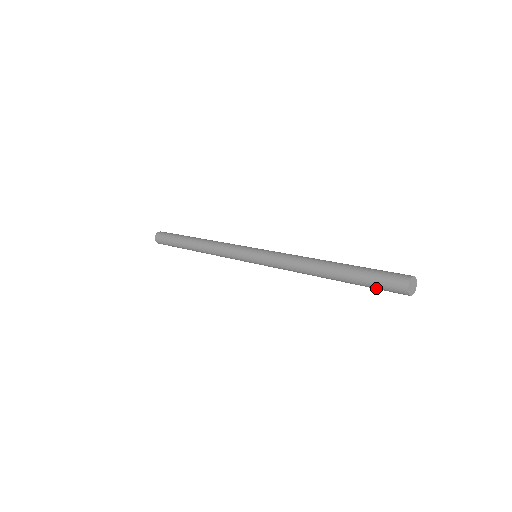
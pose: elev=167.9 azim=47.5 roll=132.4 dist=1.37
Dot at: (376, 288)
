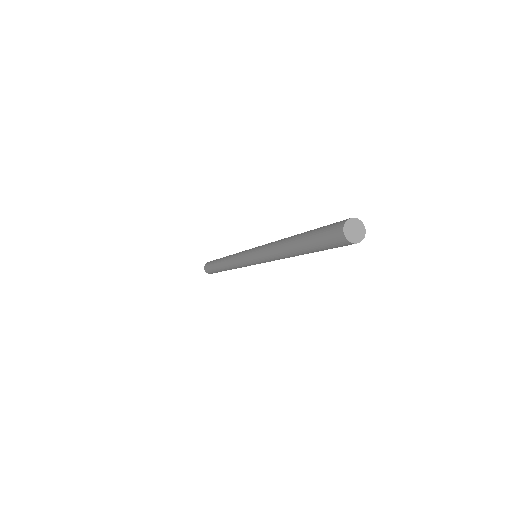
Dot at: (323, 244)
